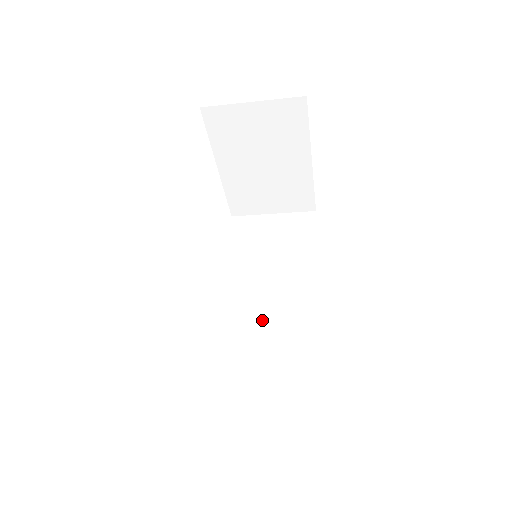
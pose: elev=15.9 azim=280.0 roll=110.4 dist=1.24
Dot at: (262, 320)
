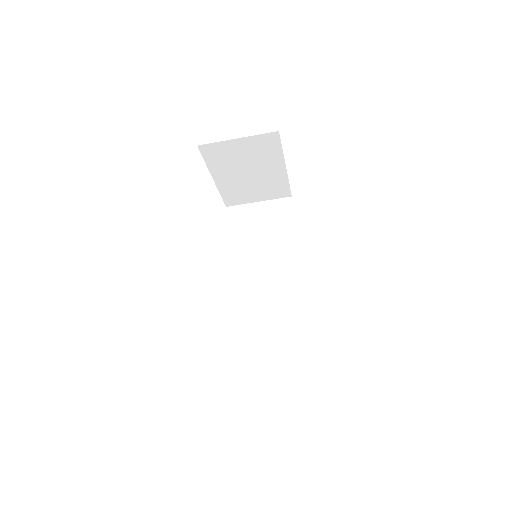
Dot at: (263, 292)
